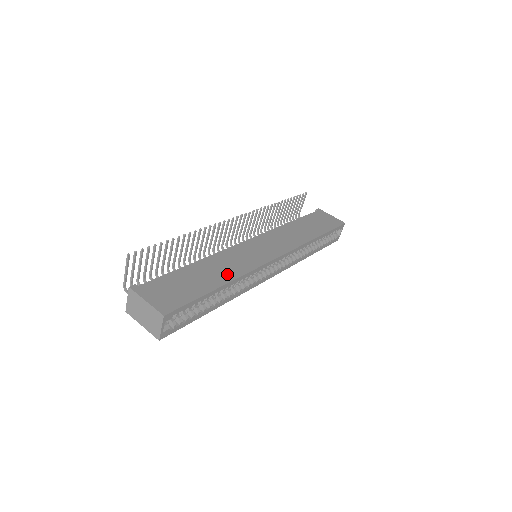
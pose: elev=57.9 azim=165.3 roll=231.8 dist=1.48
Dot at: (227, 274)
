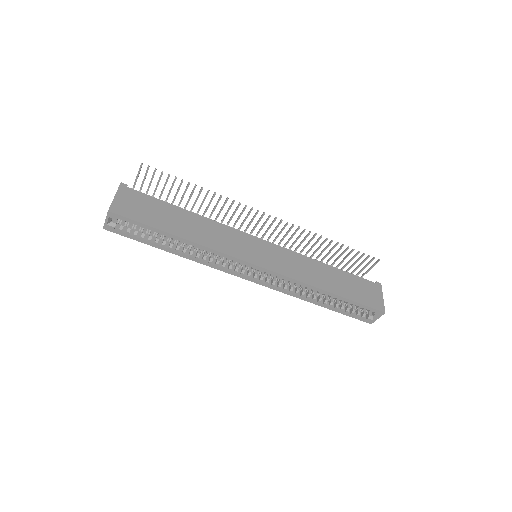
Dot at: (197, 236)
